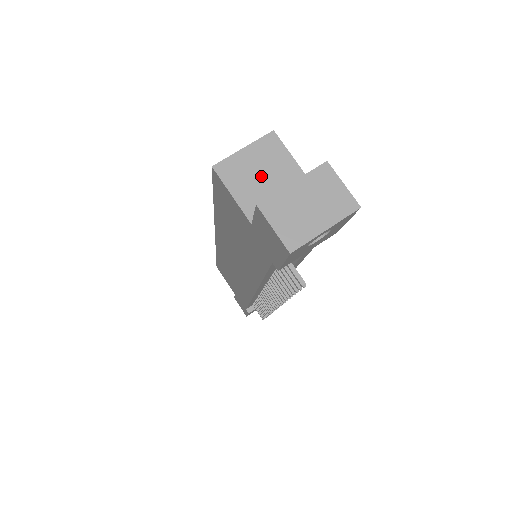
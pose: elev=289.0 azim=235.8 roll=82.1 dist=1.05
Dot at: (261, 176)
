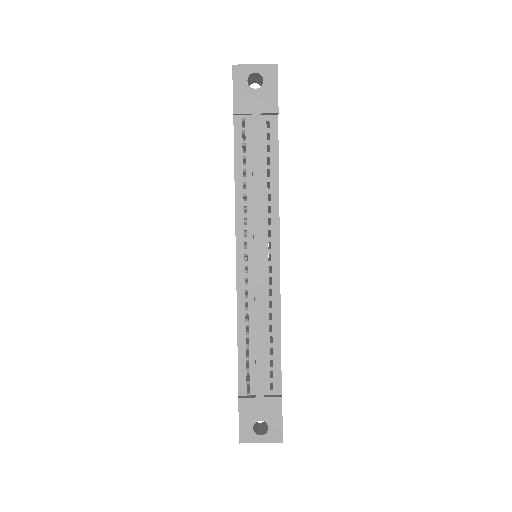
Dot at: occluded
